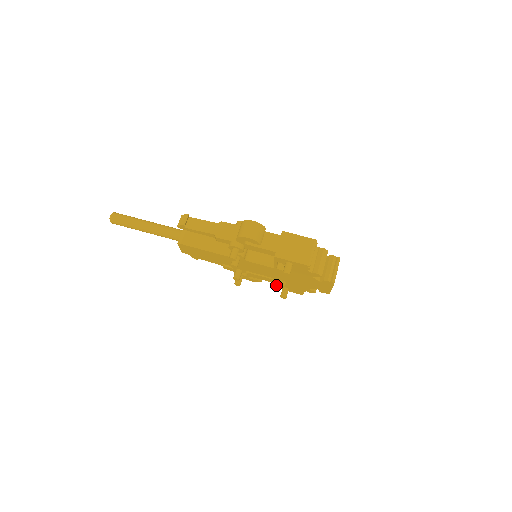
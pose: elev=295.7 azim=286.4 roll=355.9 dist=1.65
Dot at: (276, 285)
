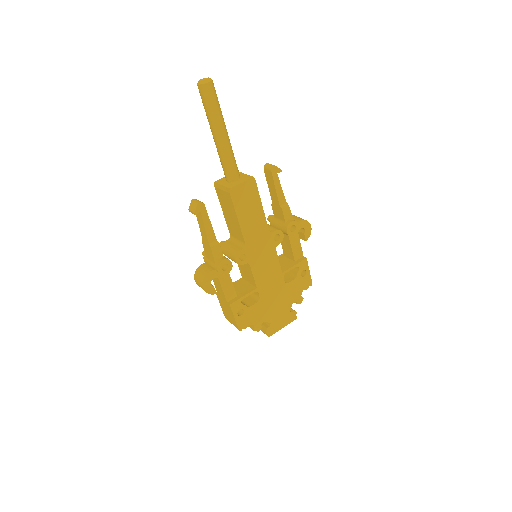
Dot at: occluded
